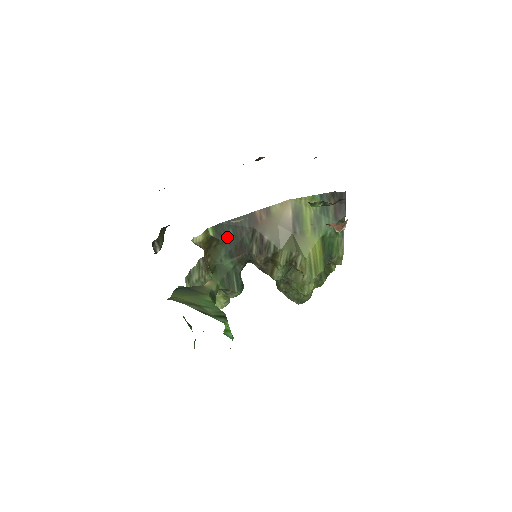
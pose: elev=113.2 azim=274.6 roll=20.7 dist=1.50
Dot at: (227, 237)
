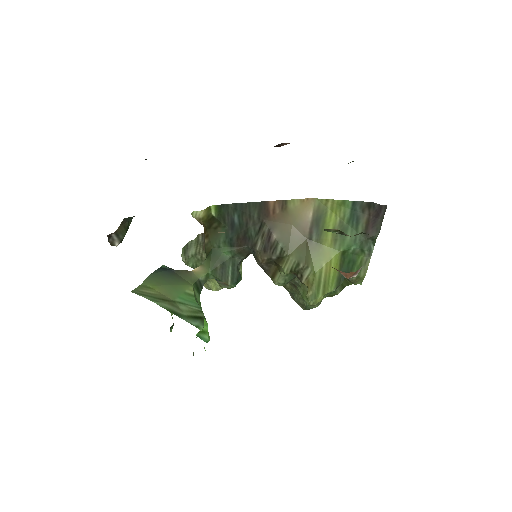
Dot at: (230, 222)
